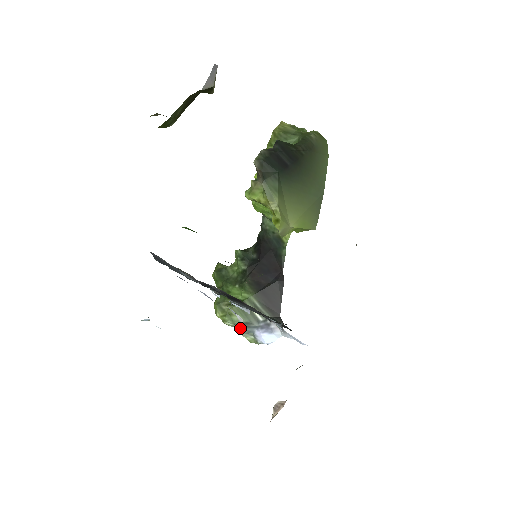
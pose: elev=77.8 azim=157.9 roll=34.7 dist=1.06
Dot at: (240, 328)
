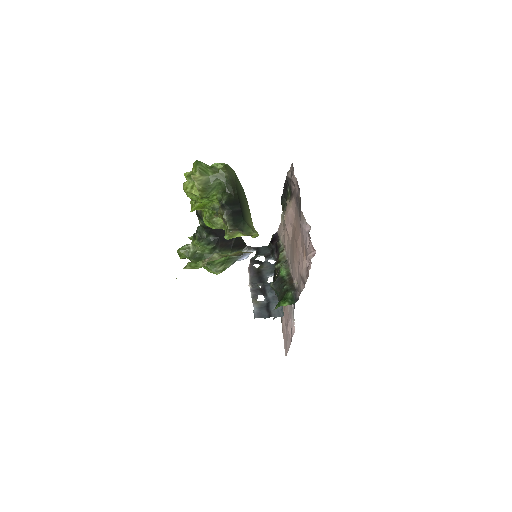
Dot at: occluded
